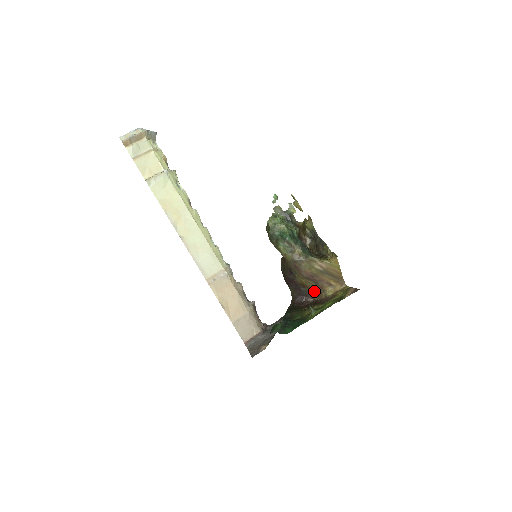
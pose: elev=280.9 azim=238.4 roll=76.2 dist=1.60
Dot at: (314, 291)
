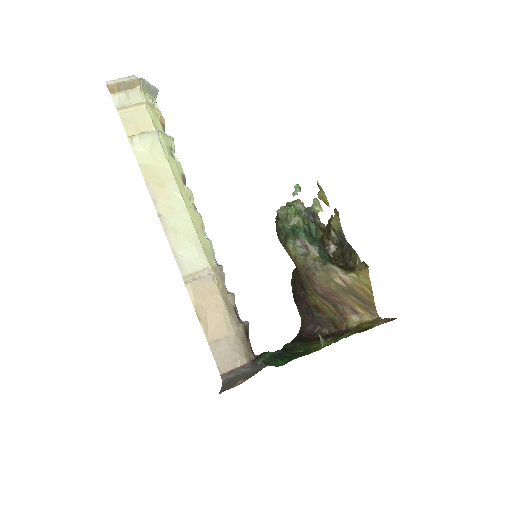
Dot at: (332, 319)
